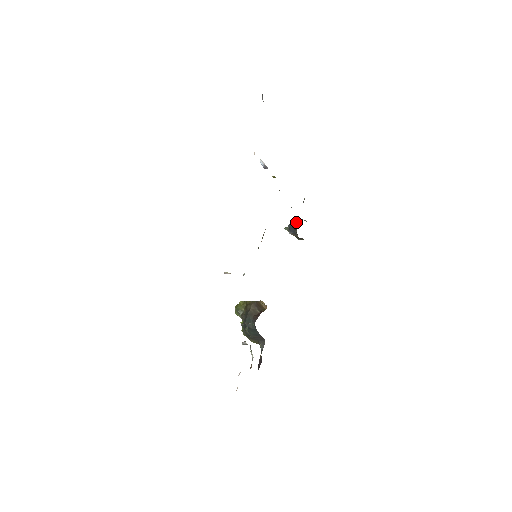
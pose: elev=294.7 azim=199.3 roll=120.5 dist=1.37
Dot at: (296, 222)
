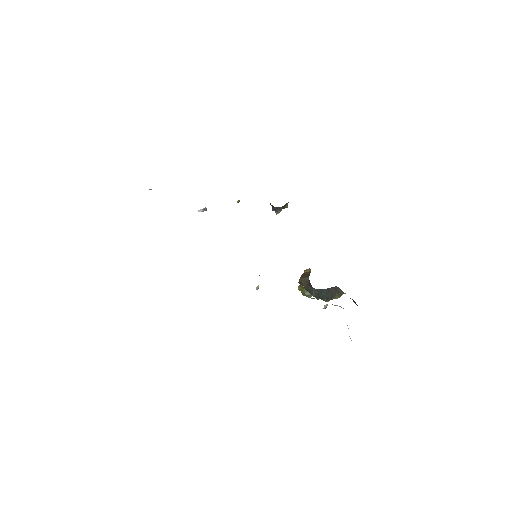
Dot at: (270, 203)
